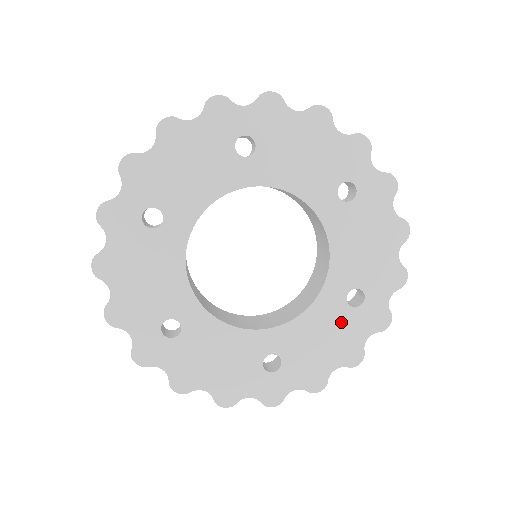
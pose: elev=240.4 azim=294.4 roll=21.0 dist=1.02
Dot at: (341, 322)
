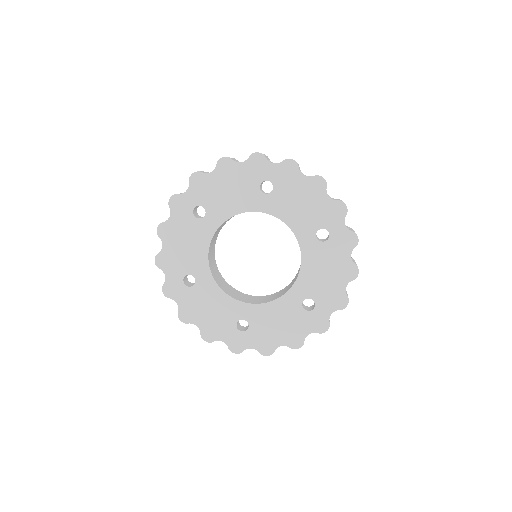
Dot at: (294, 317)
